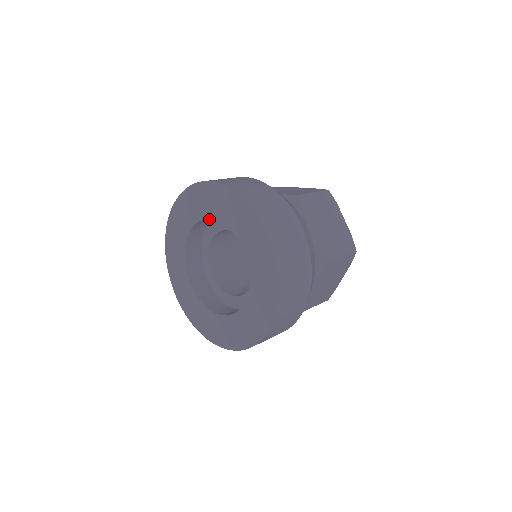
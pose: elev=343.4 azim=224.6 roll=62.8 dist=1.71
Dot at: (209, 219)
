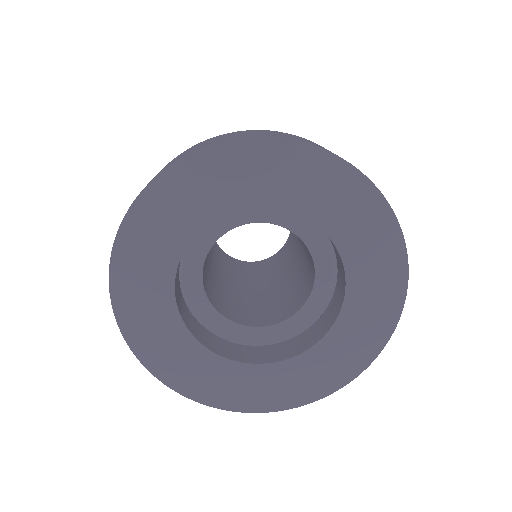
Dot at: occluded
